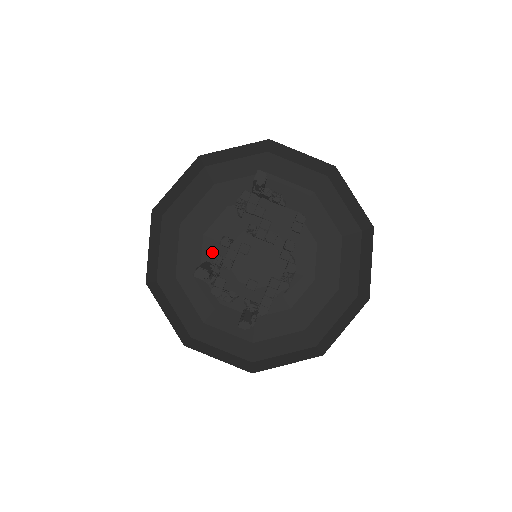
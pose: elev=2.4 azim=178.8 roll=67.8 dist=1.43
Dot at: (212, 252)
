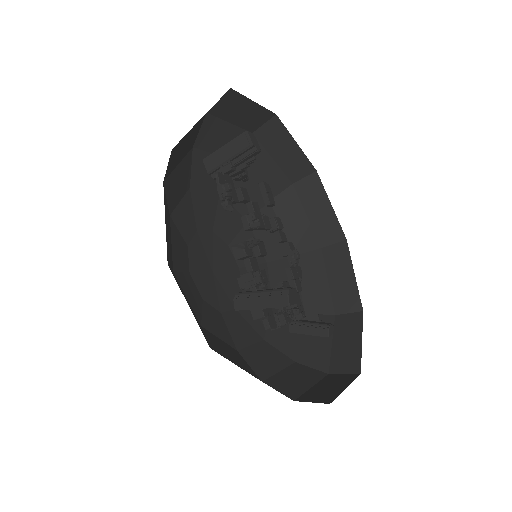
Dot at: (189, 291)
